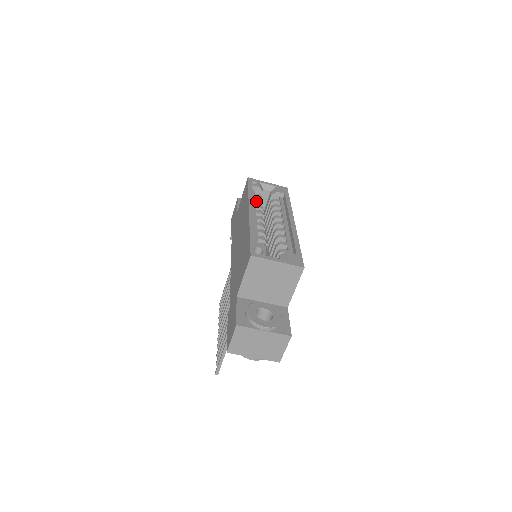
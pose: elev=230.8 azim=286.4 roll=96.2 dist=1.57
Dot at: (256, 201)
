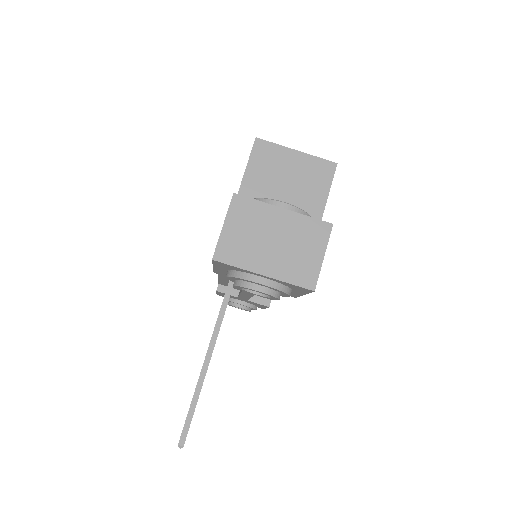
Dot at: occluded
